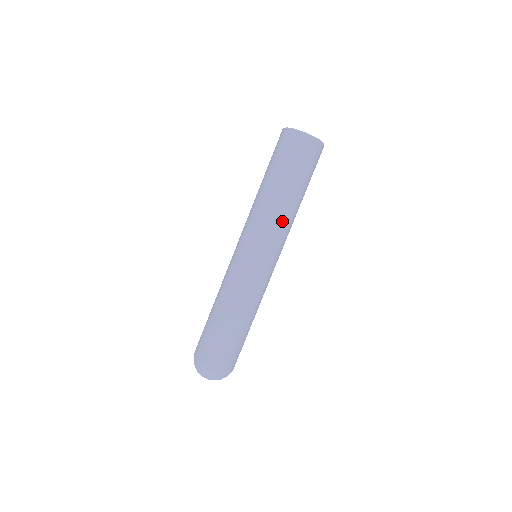
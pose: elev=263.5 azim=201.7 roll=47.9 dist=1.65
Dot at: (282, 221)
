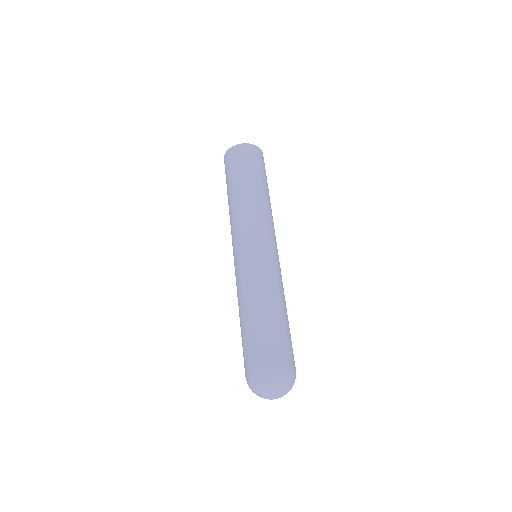
Dot at: (245, 209)
